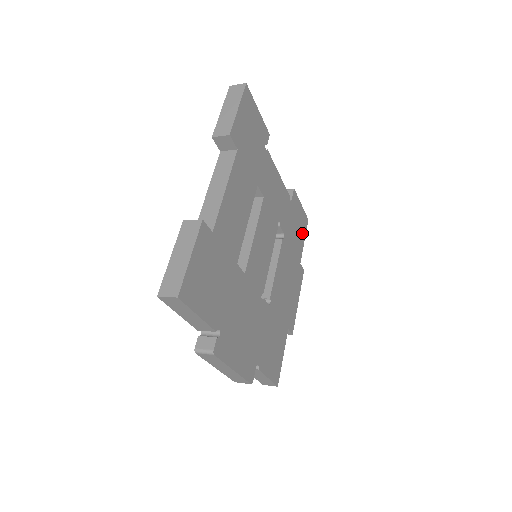
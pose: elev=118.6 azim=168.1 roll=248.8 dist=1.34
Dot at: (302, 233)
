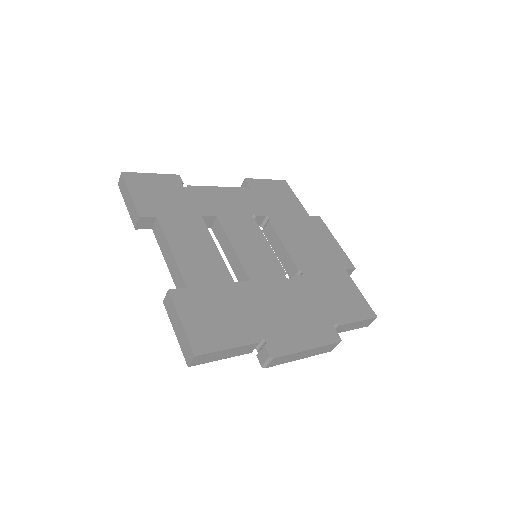
Dot at: (288, 195)
